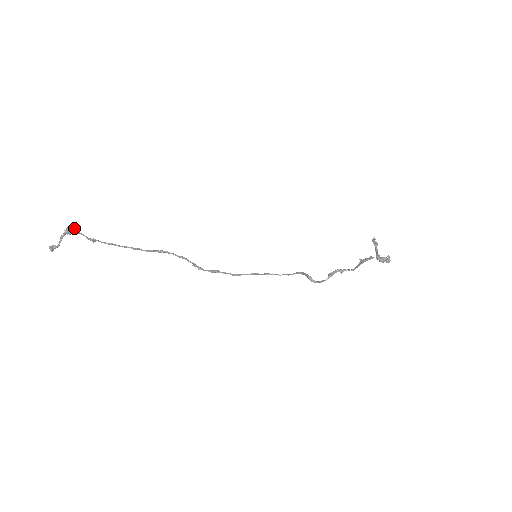
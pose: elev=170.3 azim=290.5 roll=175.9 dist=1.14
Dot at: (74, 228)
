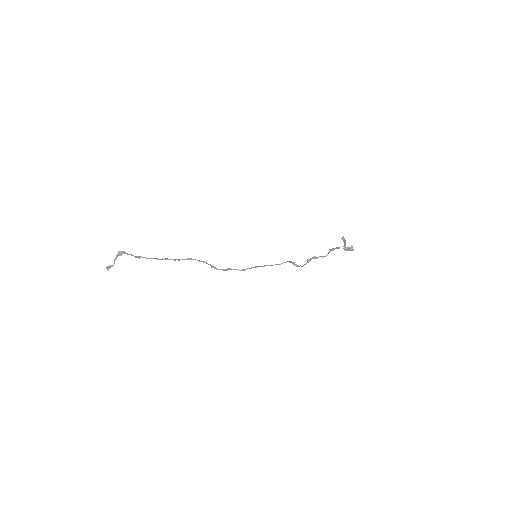
Dot at: (124, 251)
